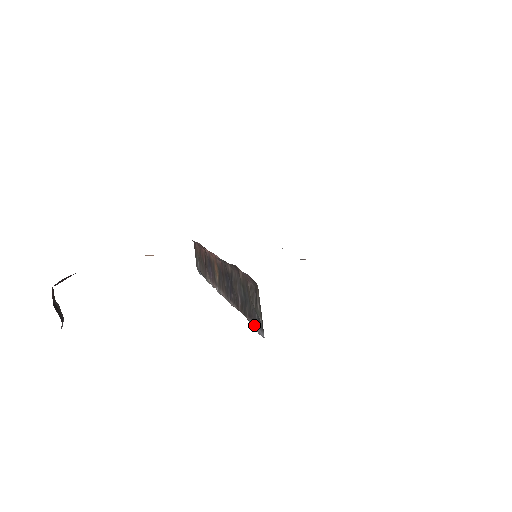
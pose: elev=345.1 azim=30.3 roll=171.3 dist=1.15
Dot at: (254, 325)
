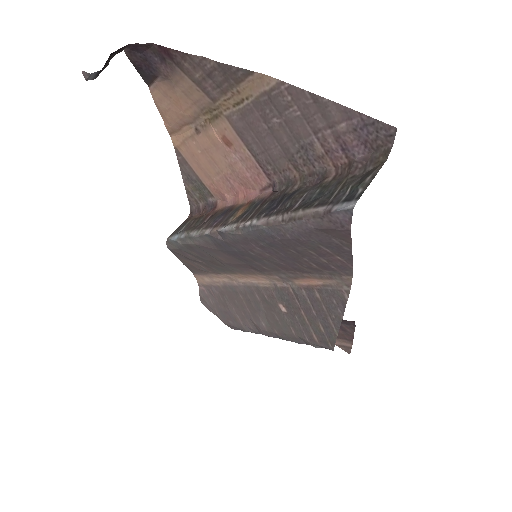
Dot at: (328, 207)
